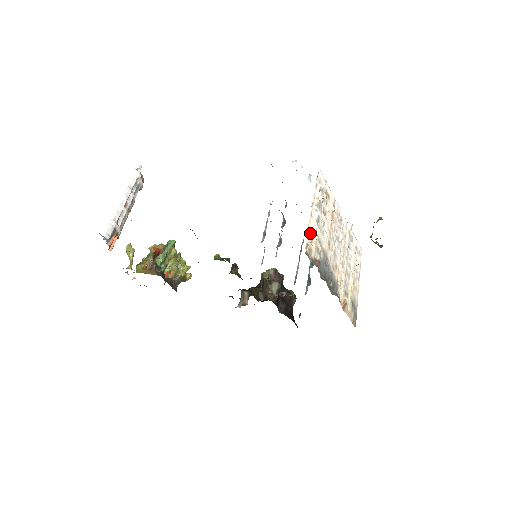
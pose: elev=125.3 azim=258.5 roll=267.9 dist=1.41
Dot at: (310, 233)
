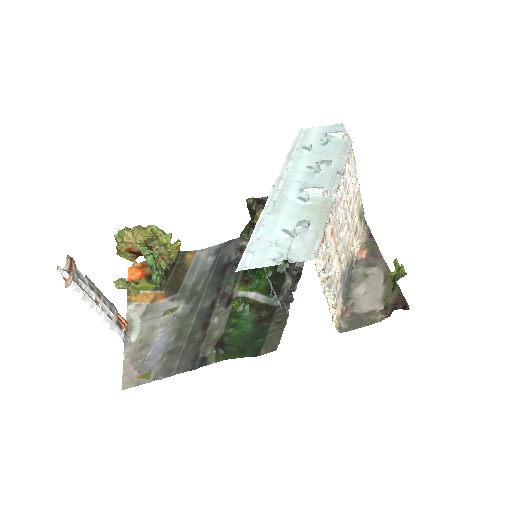
Dot at: (333, 313)
